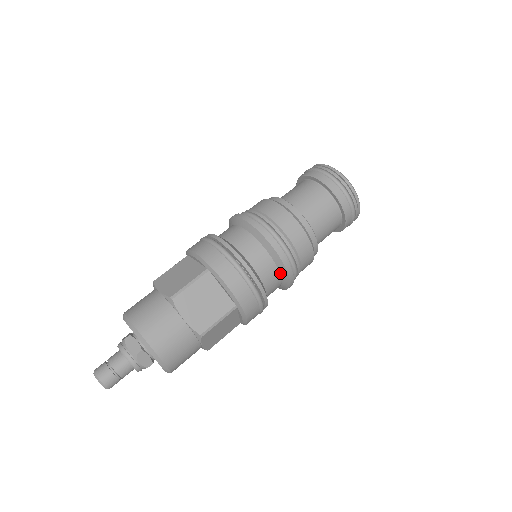
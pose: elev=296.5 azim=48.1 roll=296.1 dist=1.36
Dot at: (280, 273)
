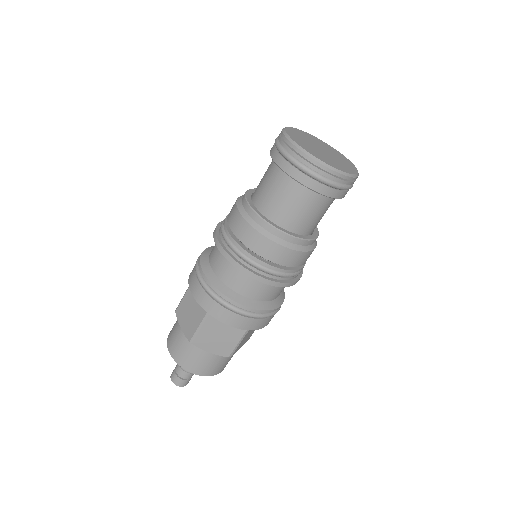
Dot at: occluded
